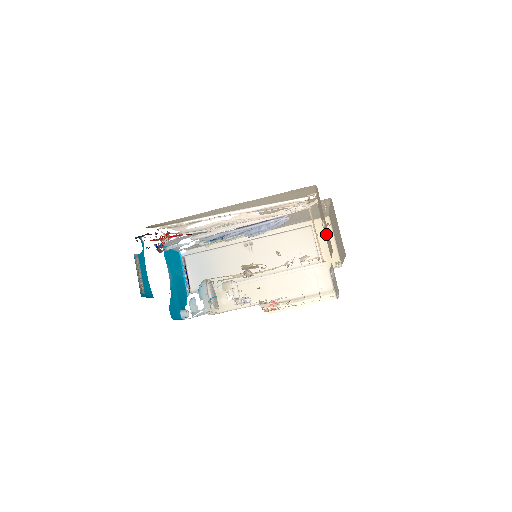
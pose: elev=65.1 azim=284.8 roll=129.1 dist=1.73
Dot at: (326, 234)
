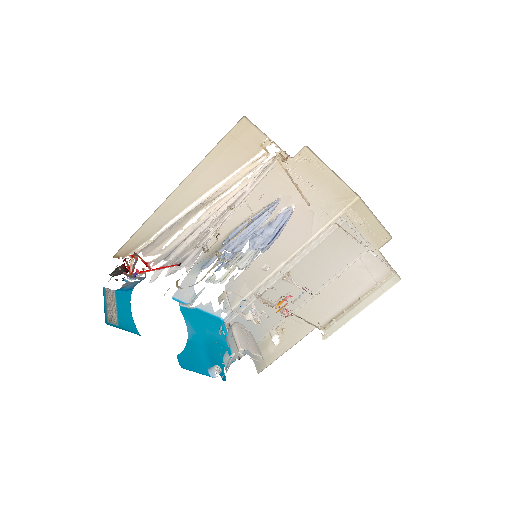
Dot at: occluded
